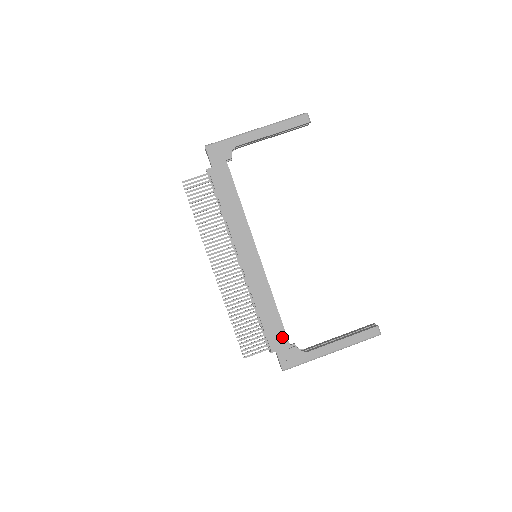
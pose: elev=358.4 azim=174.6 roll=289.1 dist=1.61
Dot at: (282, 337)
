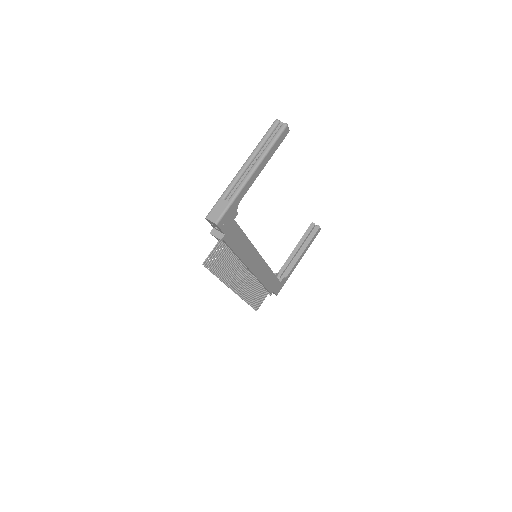
Dot at: (276, 282)
